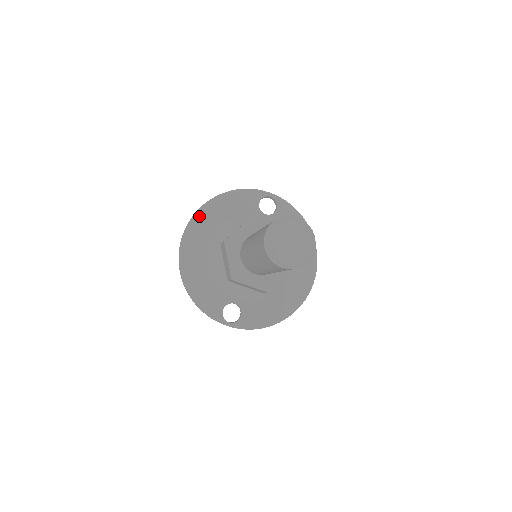
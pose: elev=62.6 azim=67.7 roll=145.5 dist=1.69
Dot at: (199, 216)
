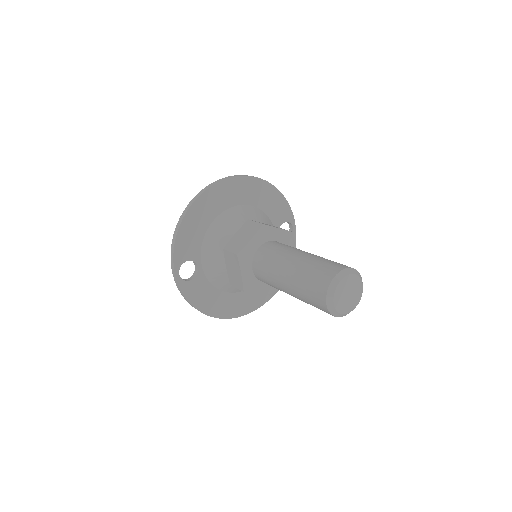
Dot at: (249, 181)
